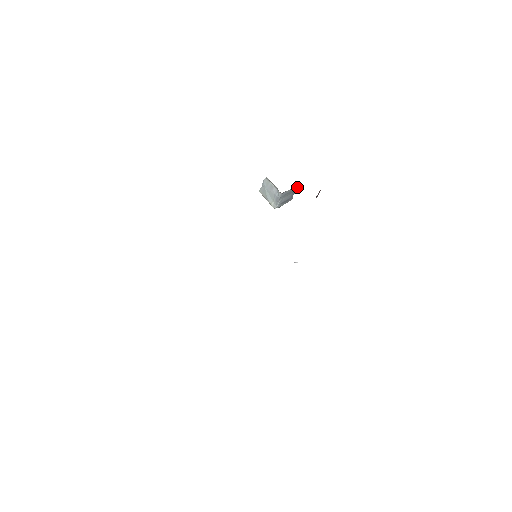
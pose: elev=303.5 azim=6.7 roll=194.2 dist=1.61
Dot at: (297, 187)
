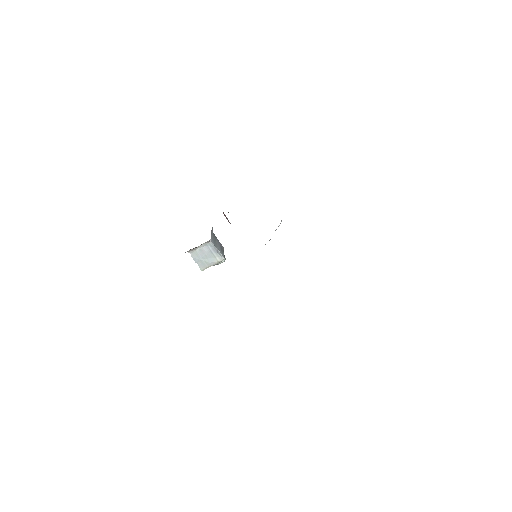
Dot at: occluded
